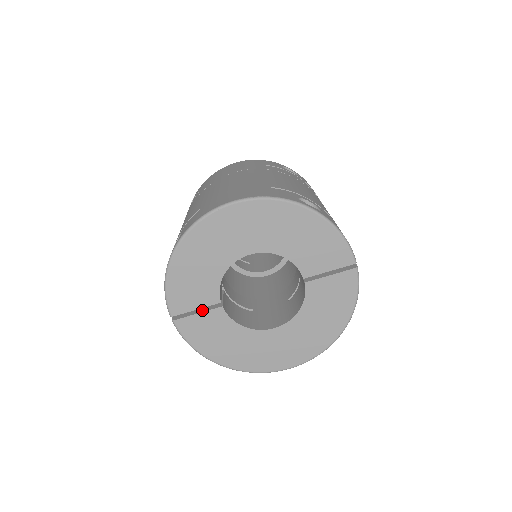
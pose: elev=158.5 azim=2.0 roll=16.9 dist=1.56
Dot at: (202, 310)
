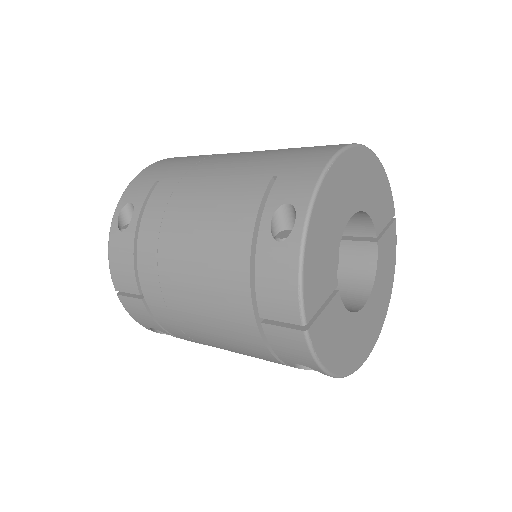
Dot at: occluded
